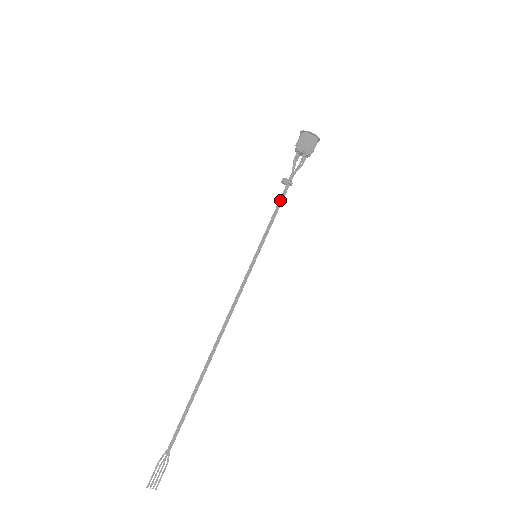
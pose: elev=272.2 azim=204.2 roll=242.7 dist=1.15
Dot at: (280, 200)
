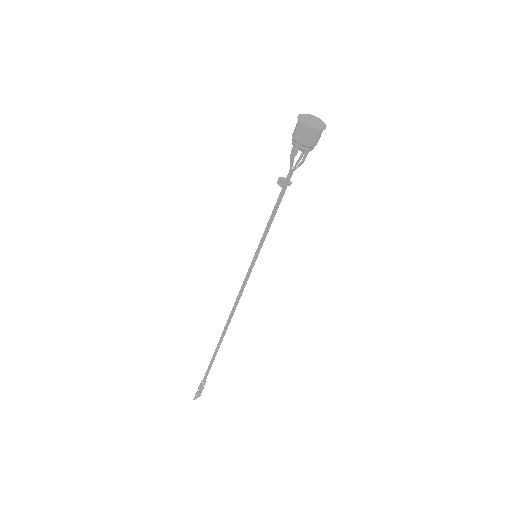
Dot at: (278, 203)
